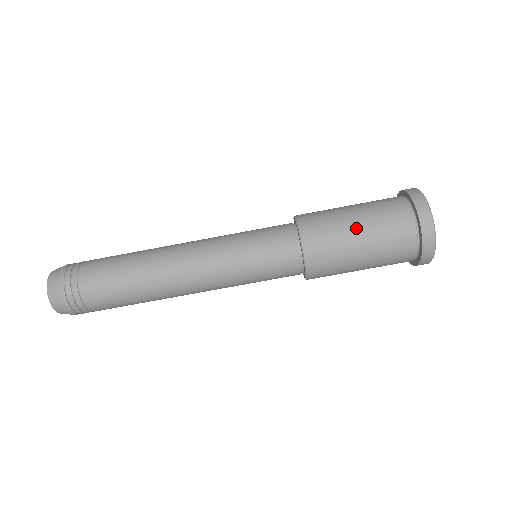
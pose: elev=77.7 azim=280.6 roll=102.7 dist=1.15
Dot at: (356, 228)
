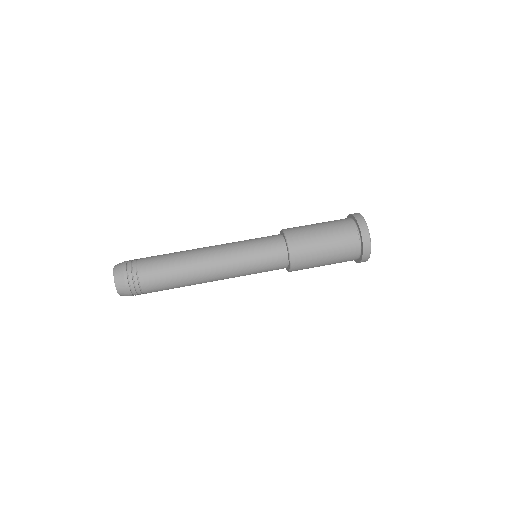
Dot at: (316, 224)
